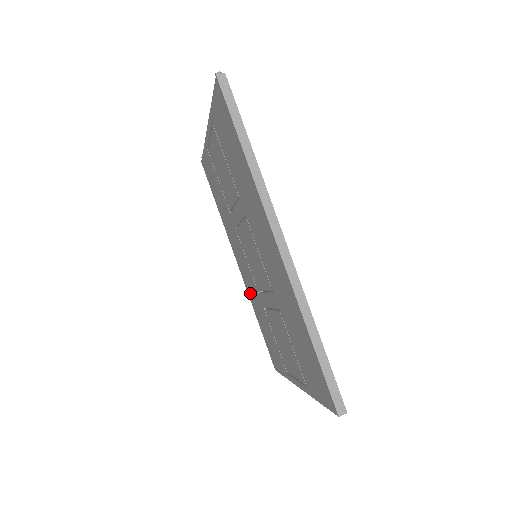
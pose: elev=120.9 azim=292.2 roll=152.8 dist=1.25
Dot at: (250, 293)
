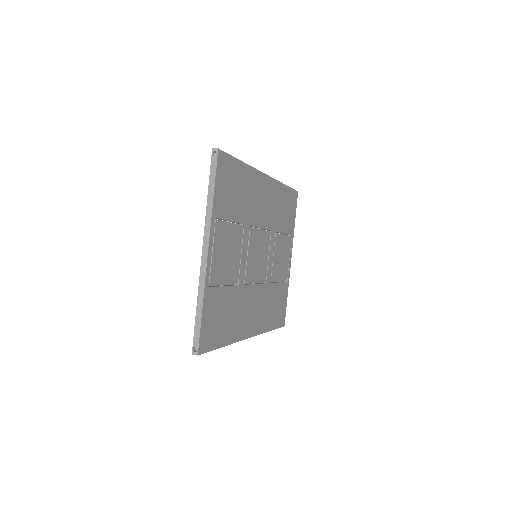
Dot at: occluded
